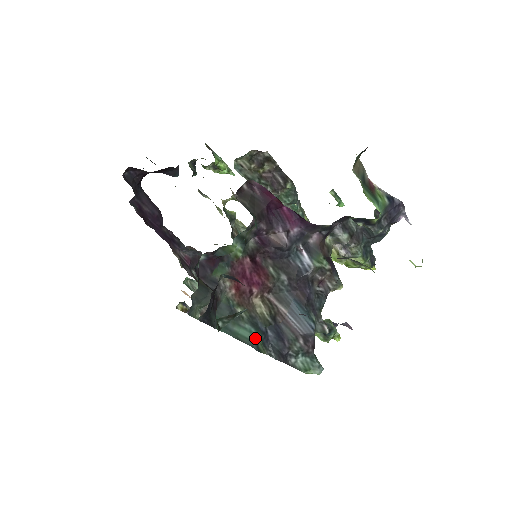
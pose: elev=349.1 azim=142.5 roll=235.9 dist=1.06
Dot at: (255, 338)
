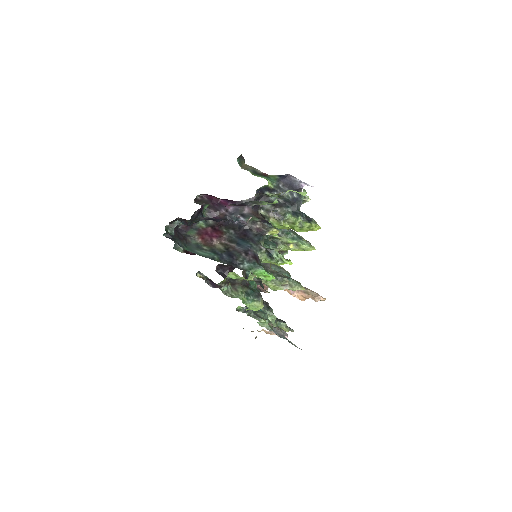
Dot at: (212, 256)
